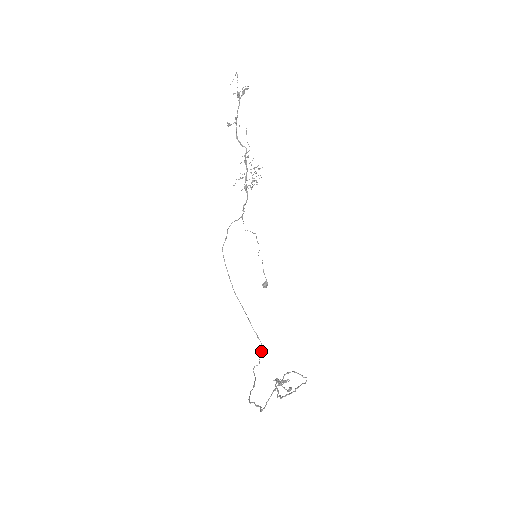
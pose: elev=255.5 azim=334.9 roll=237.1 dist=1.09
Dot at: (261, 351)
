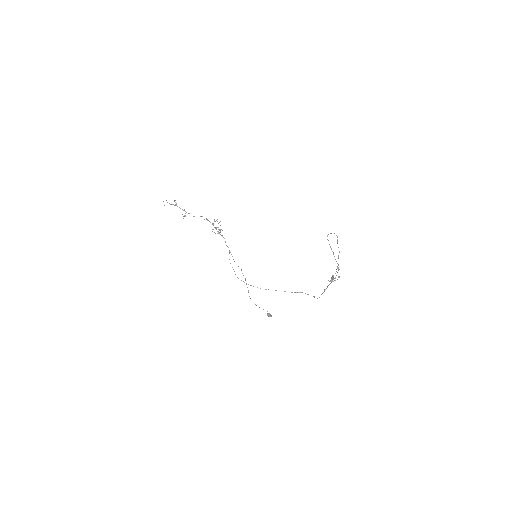
Dot at: occluded
